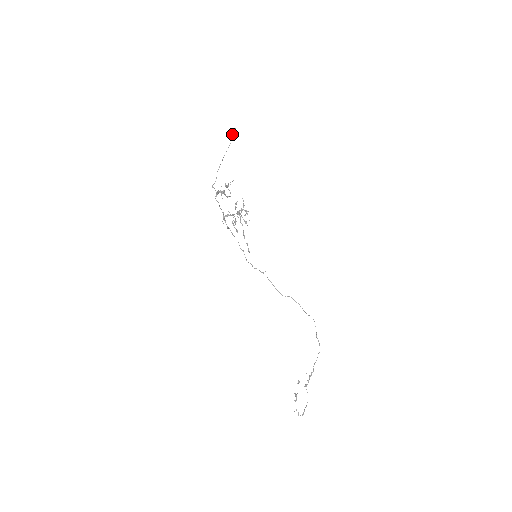
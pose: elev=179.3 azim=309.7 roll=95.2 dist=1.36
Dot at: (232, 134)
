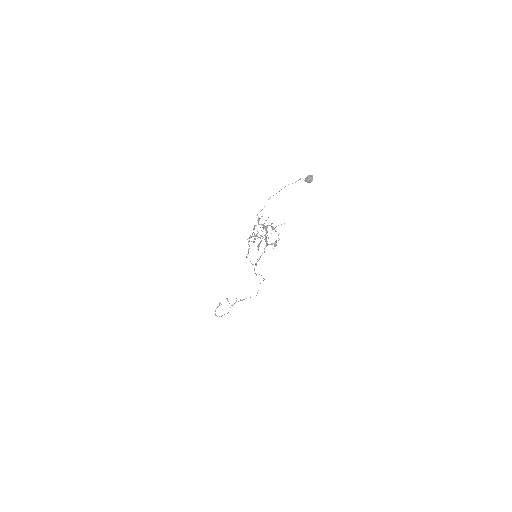
Dot at: (306, 181)
